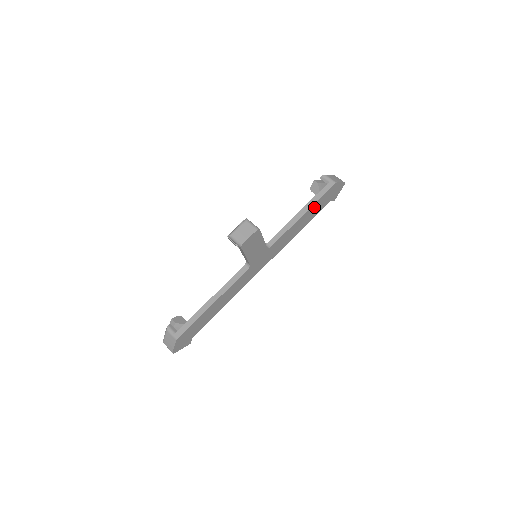
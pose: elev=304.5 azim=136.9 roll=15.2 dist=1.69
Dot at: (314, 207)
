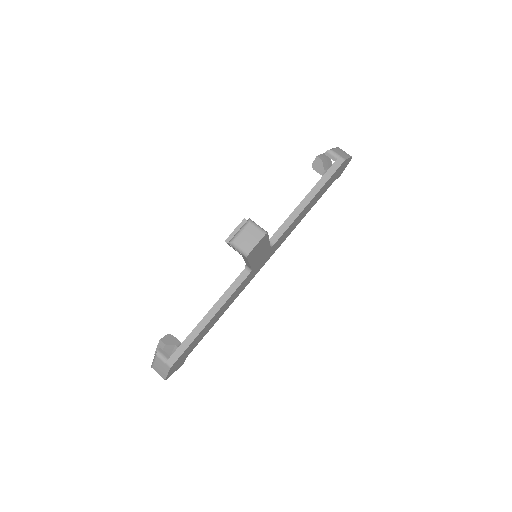
Dot at: (320, 191)
